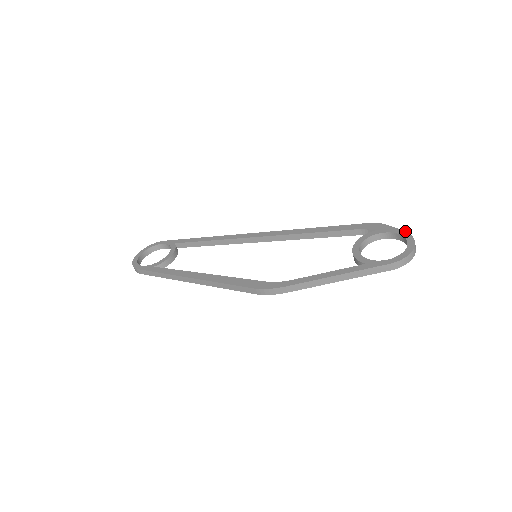
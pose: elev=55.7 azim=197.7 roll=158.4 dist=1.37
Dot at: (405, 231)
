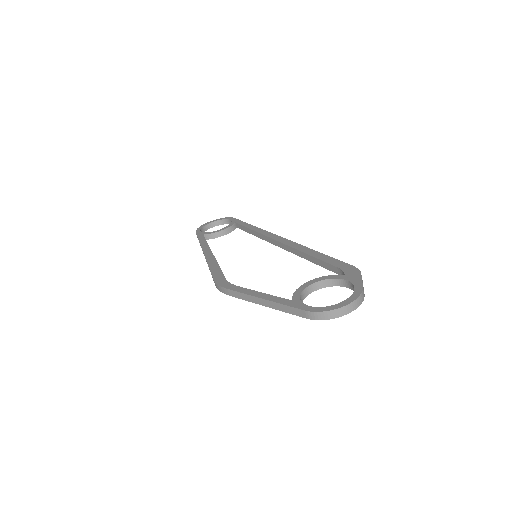
Dot at: (362, 287)
